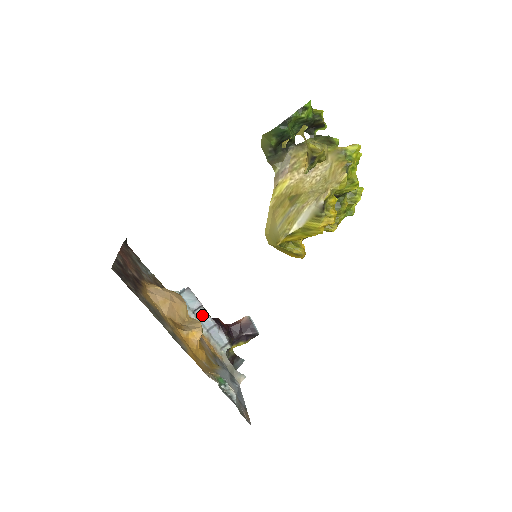
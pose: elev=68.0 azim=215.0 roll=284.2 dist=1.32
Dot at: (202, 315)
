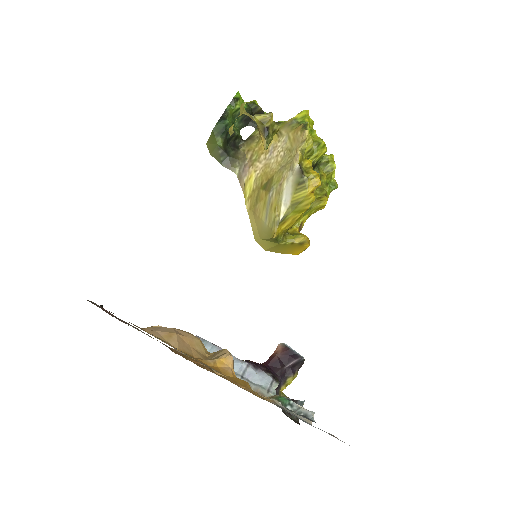
Dot at: occluded
